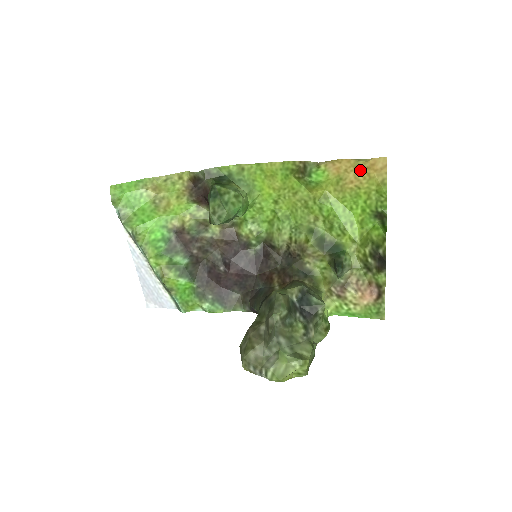
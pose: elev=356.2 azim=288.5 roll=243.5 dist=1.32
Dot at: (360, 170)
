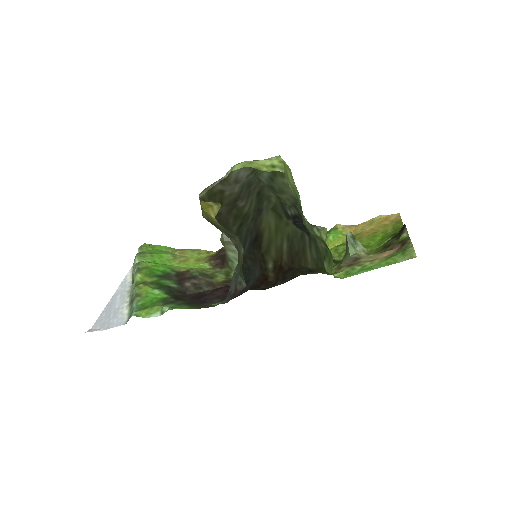
Dot at: (375, 225)
